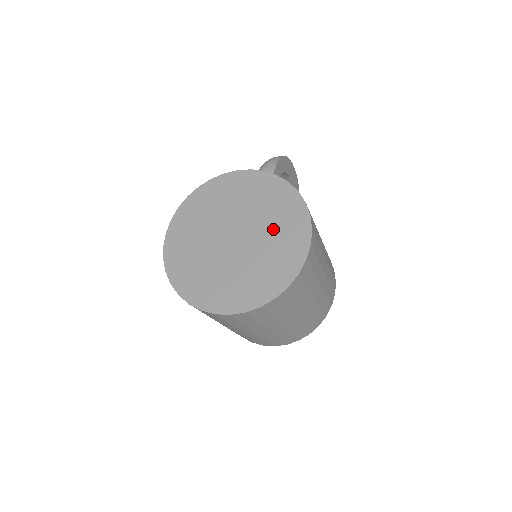
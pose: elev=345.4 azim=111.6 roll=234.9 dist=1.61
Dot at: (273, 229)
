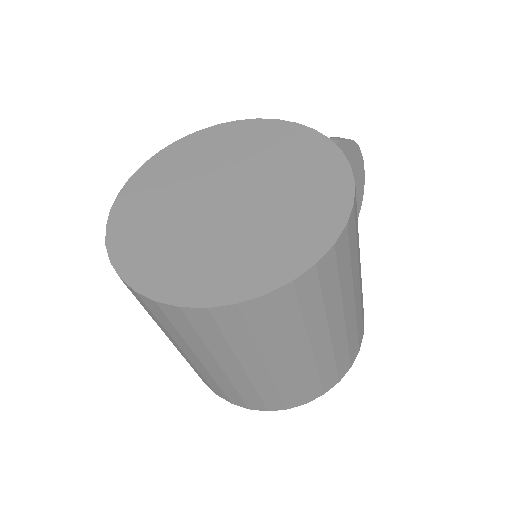
Dot at: (287, 204)
